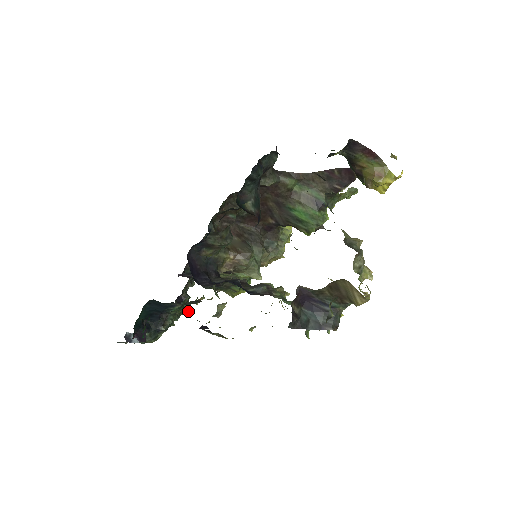
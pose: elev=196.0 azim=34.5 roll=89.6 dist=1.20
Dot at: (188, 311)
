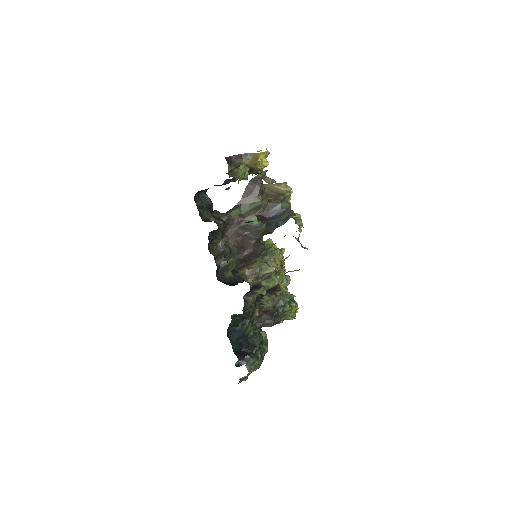
Dot at: (266, 335)
